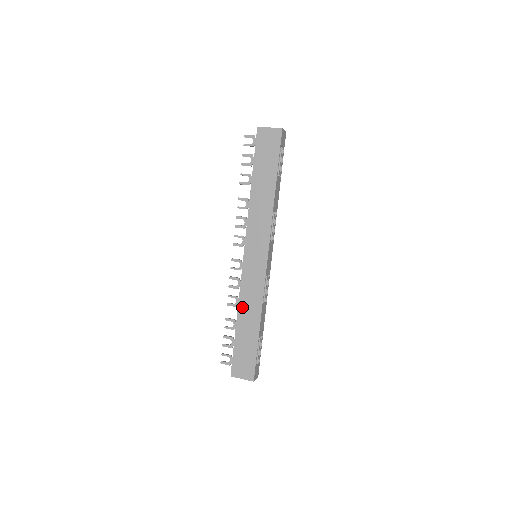
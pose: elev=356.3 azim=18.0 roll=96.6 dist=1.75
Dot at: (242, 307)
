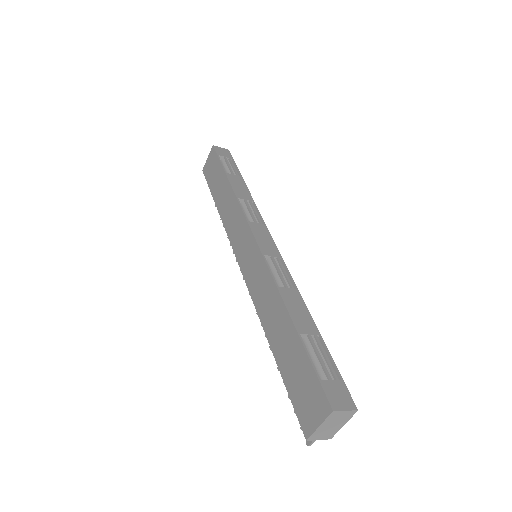
Dot at: (264, 319)
